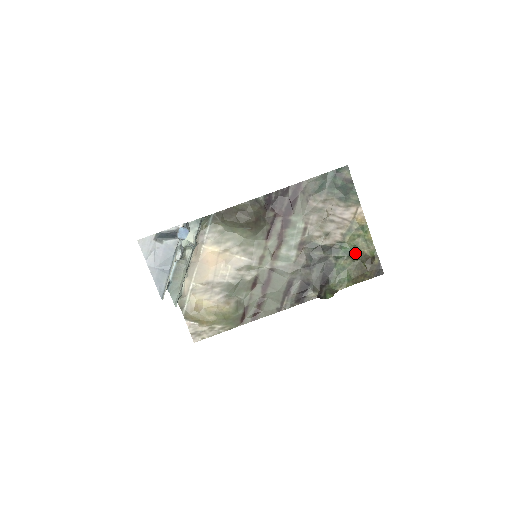
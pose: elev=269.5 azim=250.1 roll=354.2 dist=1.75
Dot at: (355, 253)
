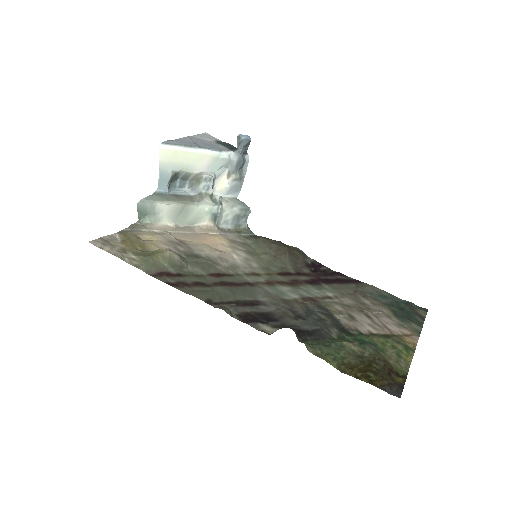
Dot at: (373, 347)
